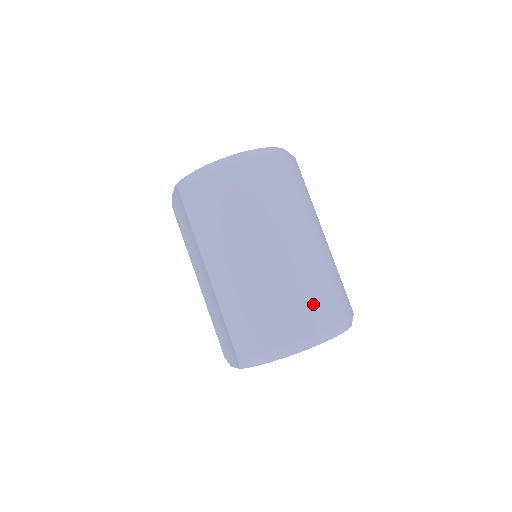
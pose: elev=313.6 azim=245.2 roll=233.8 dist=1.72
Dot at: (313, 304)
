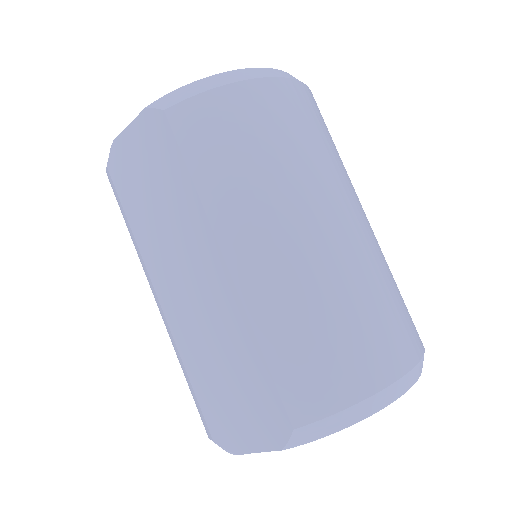
Dot at: (402, 313)
